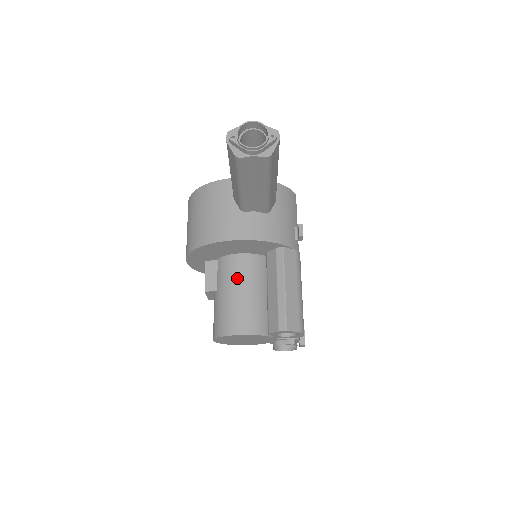
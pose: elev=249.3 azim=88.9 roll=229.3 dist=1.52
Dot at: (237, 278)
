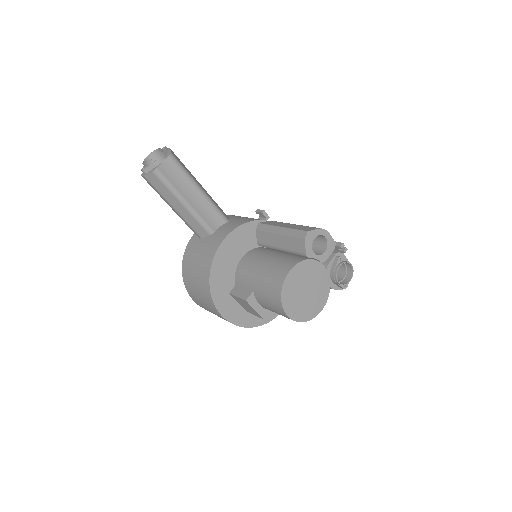
Dot at: (253, 265)
